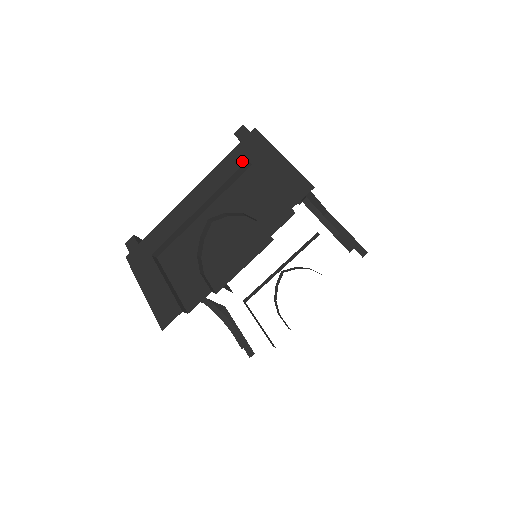
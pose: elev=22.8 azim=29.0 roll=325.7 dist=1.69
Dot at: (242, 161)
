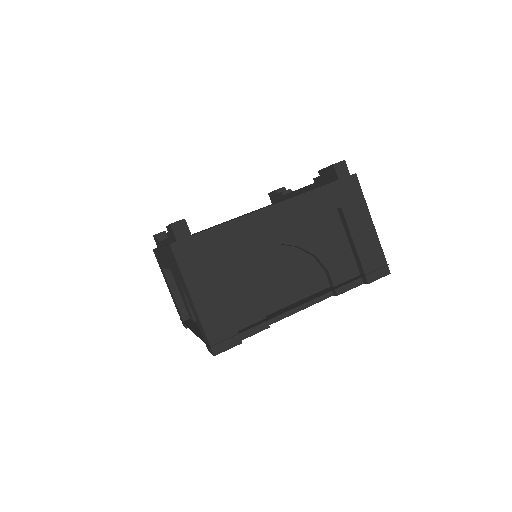
Dot at: (336, 204)
